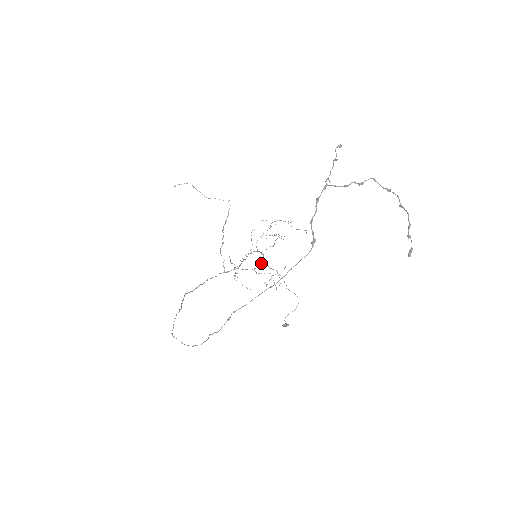
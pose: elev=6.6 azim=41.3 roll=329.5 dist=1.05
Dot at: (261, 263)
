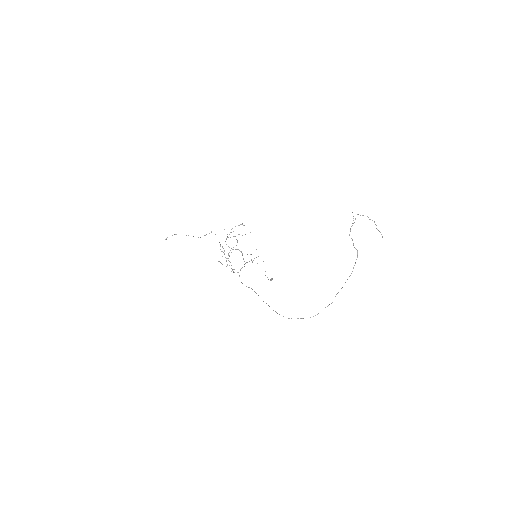
Dot at: (242, 255)
